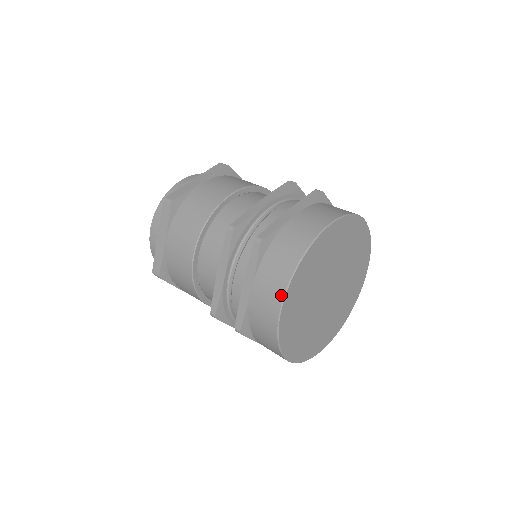
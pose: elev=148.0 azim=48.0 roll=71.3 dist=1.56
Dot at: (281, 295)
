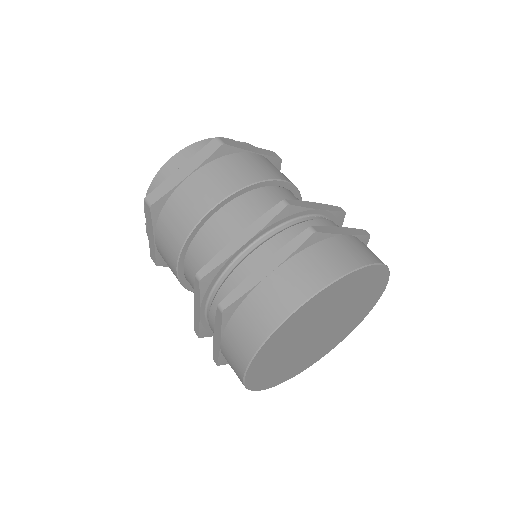
Dot at: (305, 296)
